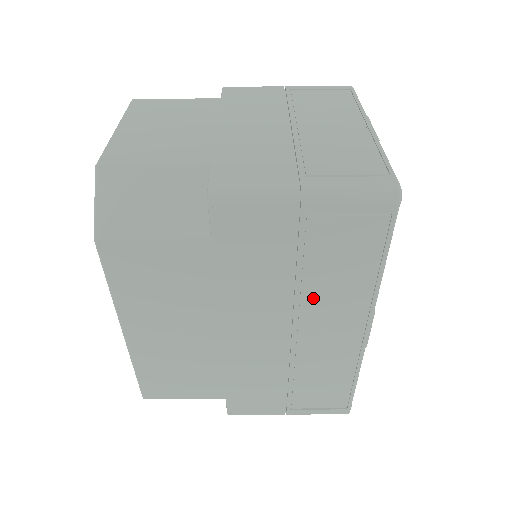
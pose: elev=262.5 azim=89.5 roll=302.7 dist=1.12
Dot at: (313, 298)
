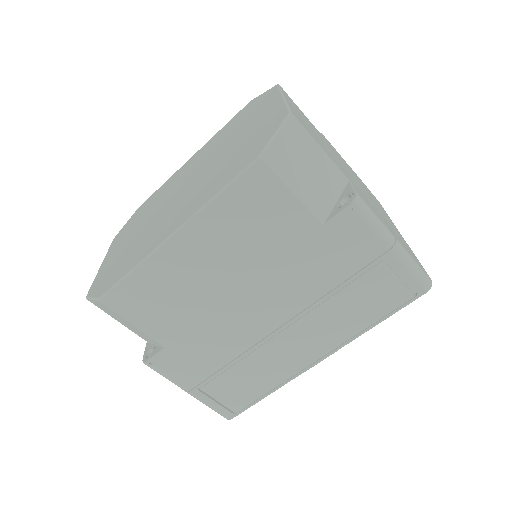
Dot at: (322, 313)
